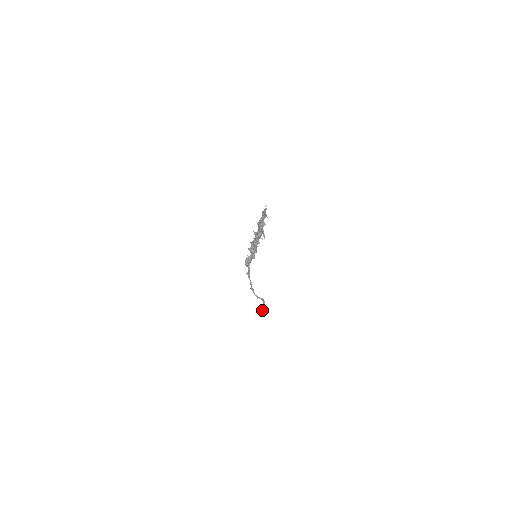
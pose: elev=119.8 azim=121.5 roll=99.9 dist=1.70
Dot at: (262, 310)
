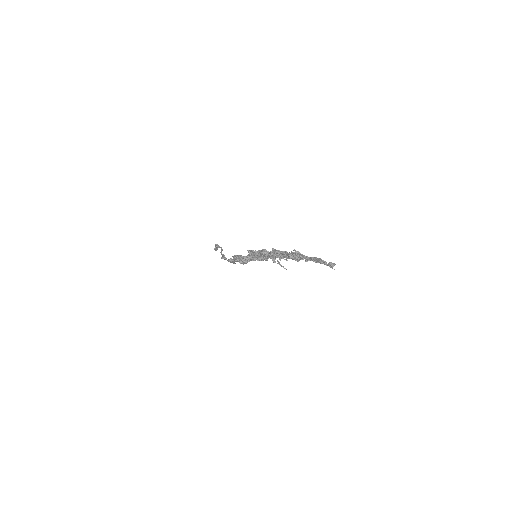
Dot at: occluded
